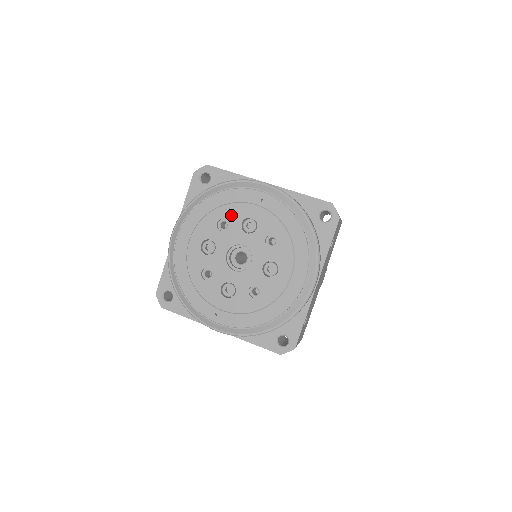
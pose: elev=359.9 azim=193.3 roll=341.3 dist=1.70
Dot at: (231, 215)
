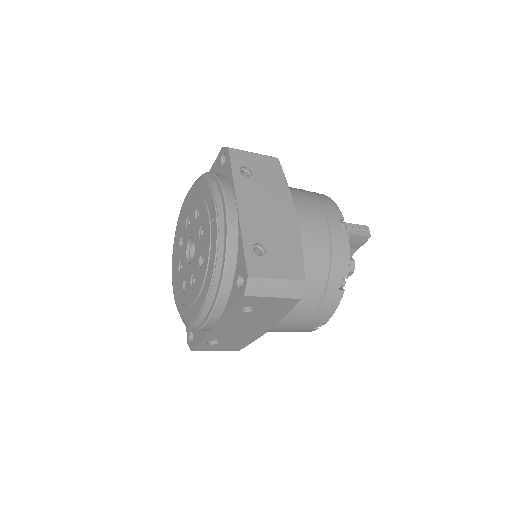
Dot at: (201, 211)
